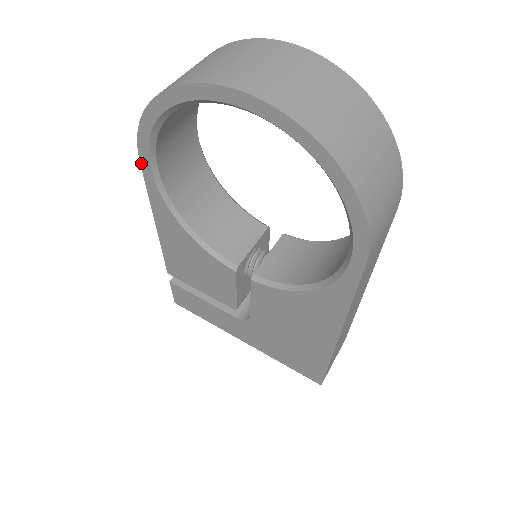
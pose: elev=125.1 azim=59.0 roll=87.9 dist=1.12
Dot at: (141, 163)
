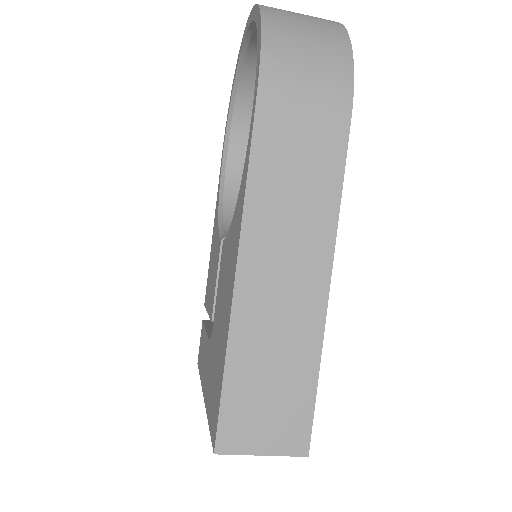
Dot at: occluded
